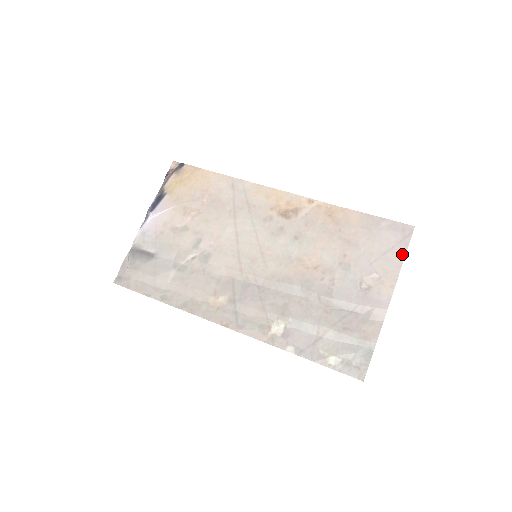
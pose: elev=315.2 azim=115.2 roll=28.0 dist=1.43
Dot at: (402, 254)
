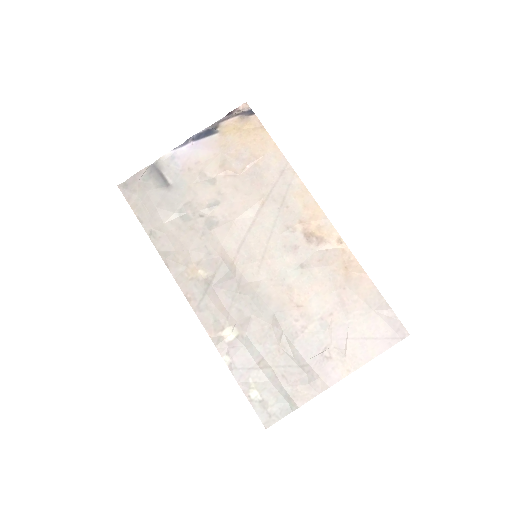
Dot at: (379, 350)
